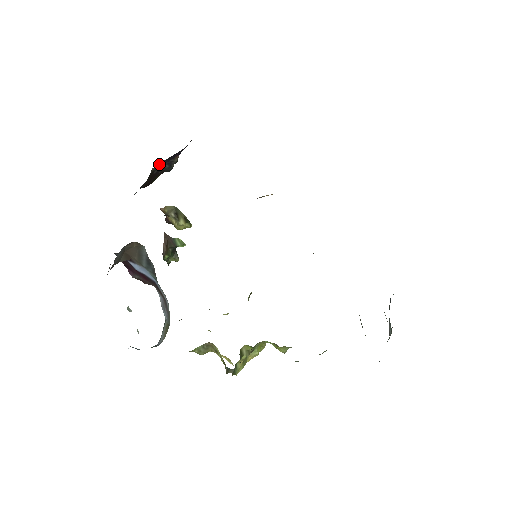
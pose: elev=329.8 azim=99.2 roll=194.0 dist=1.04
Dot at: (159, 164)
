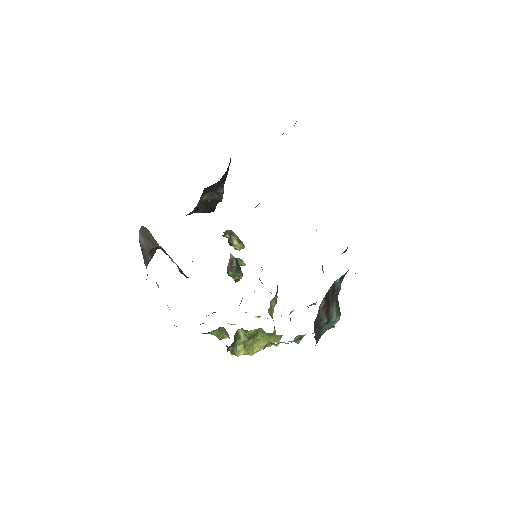
Dot at: (209, 194)
